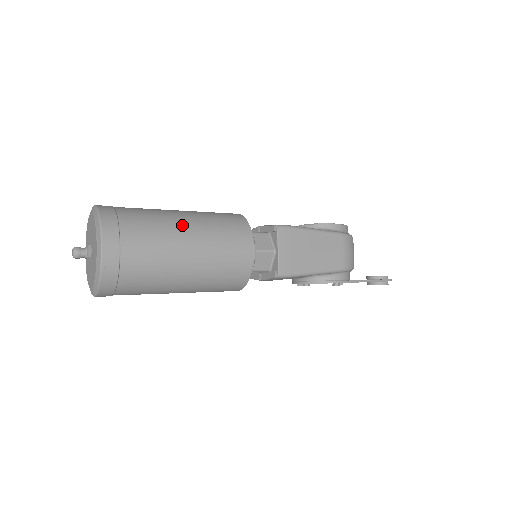
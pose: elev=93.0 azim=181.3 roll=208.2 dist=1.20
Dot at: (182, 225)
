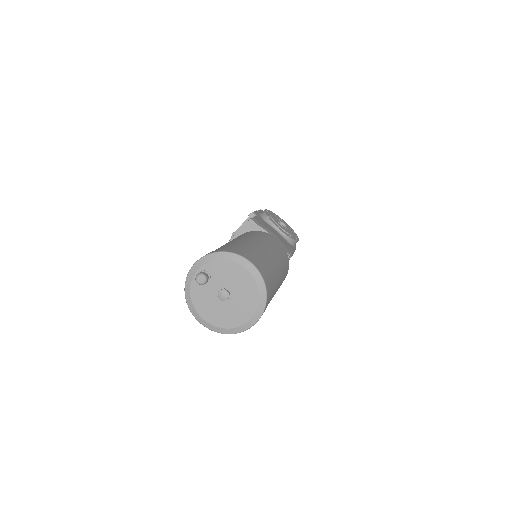
Dot at: (279, 283)
